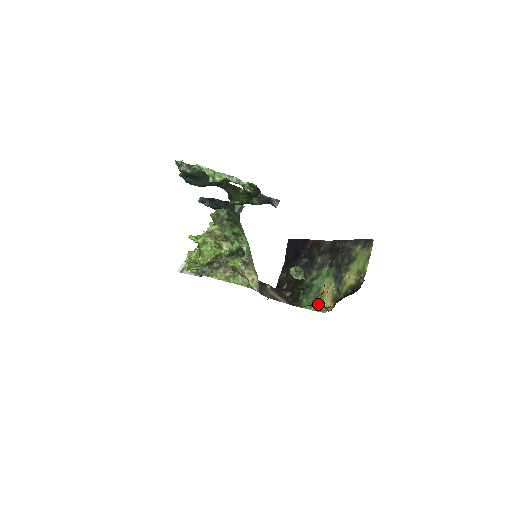
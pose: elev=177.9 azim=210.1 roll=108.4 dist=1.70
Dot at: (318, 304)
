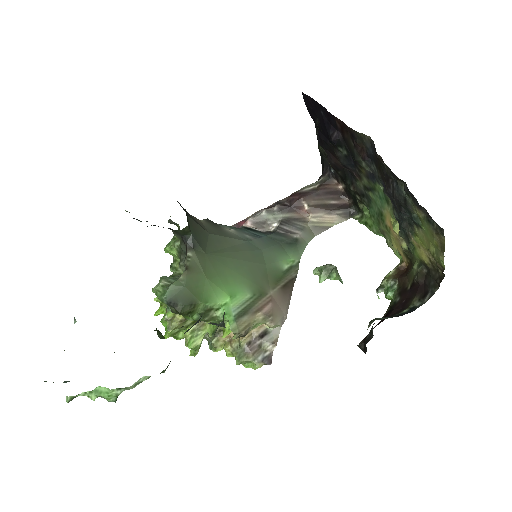
Dot at: (386, 237)
